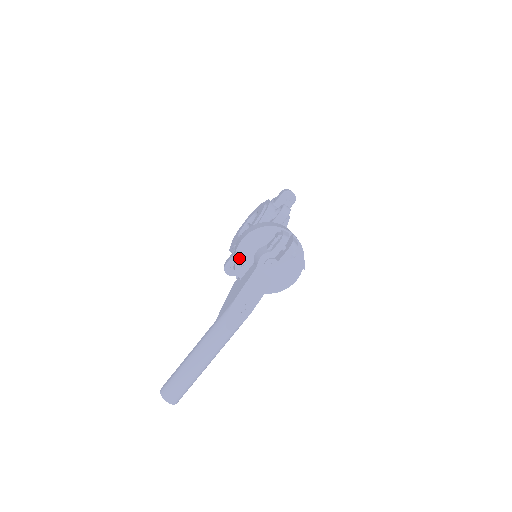
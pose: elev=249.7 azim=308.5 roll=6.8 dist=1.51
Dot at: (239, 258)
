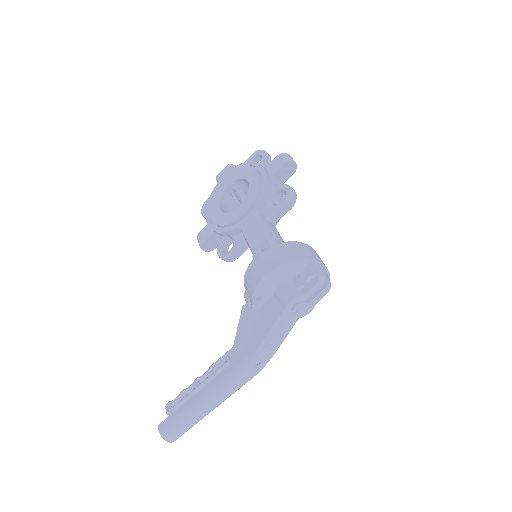
Dot at: (258, 292)
